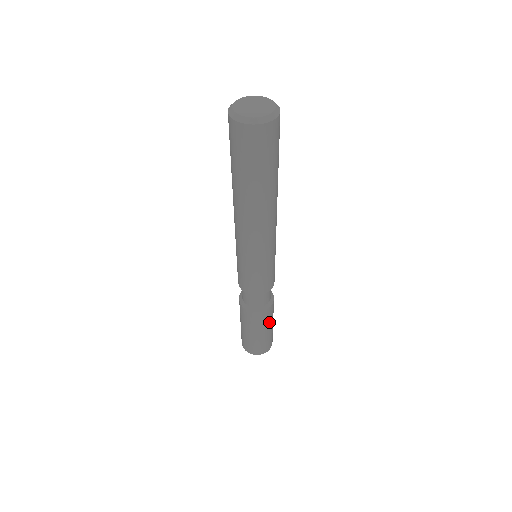
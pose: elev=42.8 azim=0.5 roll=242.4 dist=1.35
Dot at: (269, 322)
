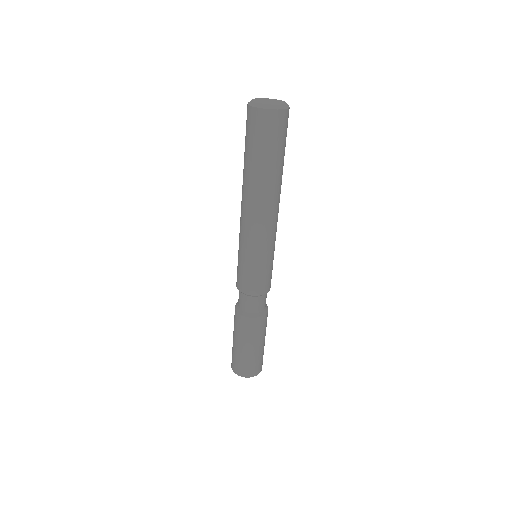
Dot at: (251, 338)
